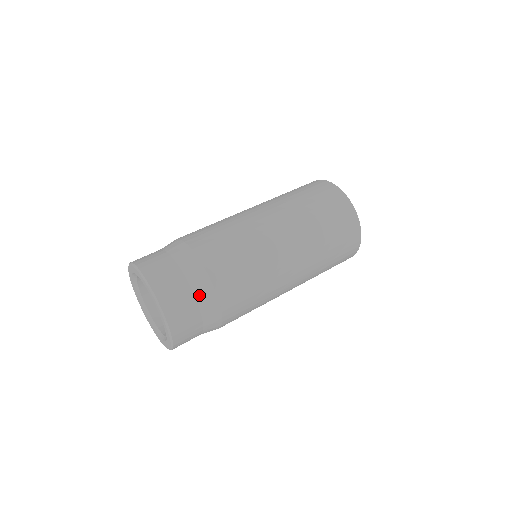
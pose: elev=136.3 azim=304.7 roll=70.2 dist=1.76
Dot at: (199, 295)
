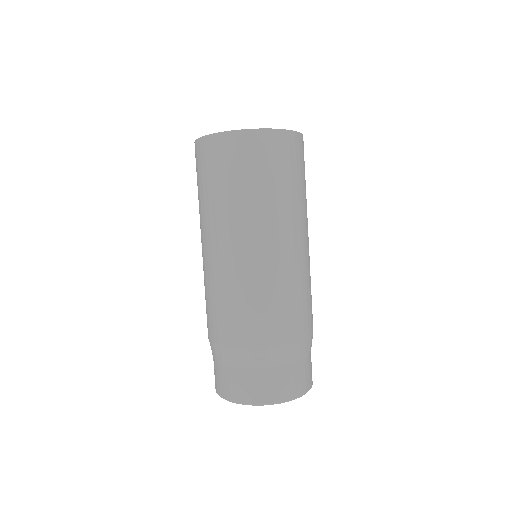
Dot at: (273, 363)
